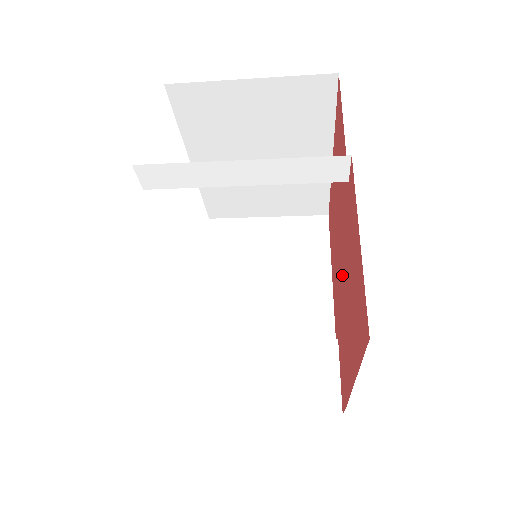
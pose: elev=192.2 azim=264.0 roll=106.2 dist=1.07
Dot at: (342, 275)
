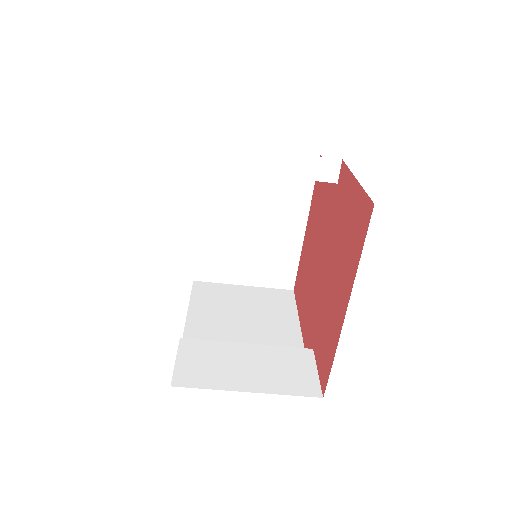
Dot at: (324, 270)
